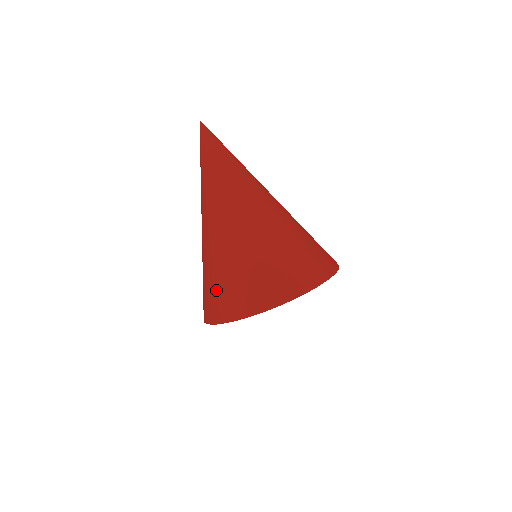
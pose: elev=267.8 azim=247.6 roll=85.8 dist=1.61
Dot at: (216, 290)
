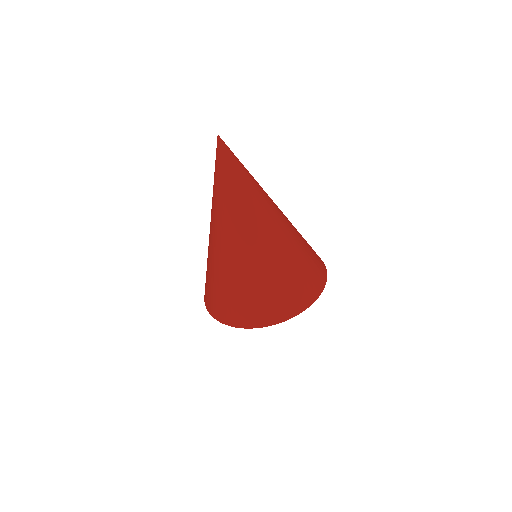
Dot at: (222, 297)
